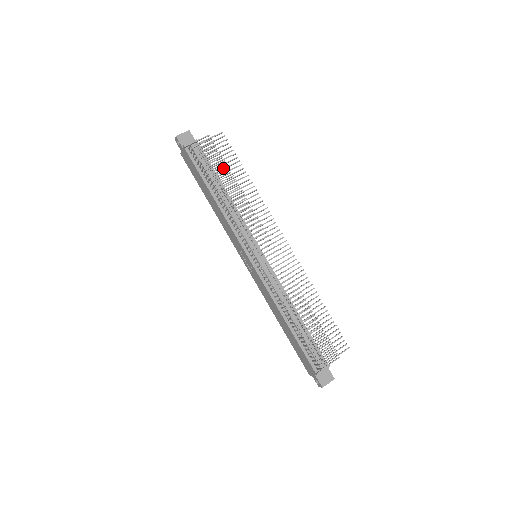
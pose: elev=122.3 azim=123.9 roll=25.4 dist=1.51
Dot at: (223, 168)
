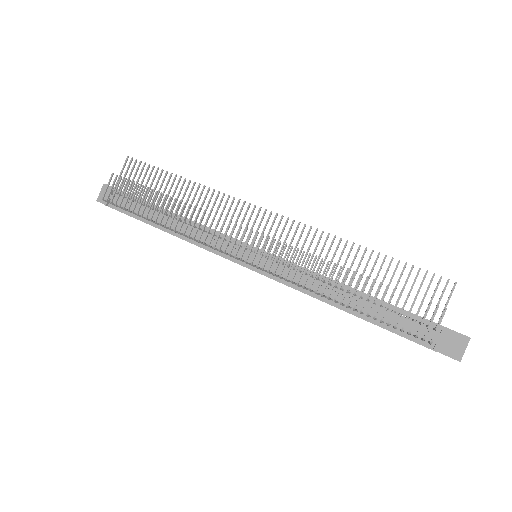
Dot at: (152, 193)
